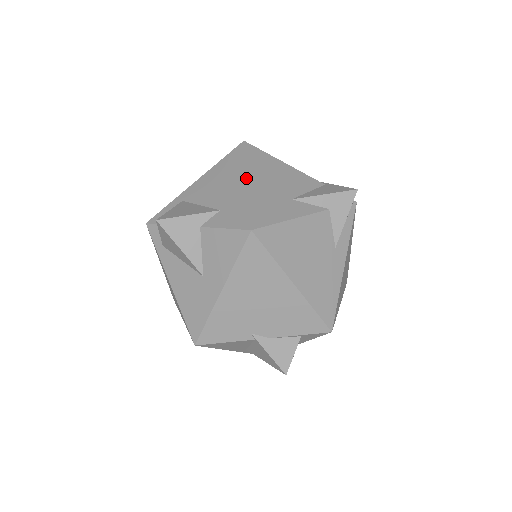
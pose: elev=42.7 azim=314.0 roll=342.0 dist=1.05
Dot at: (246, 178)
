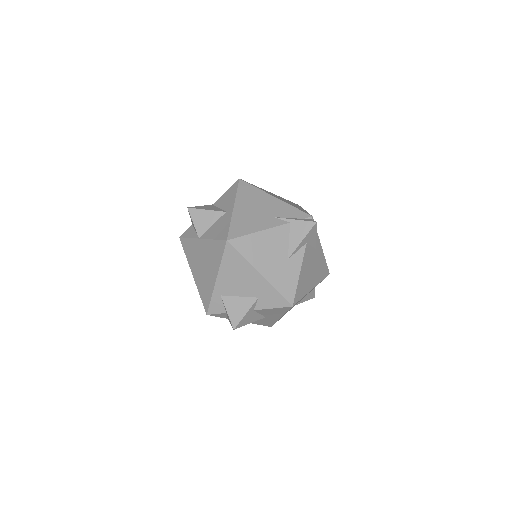
Dot at: (258, 273)
